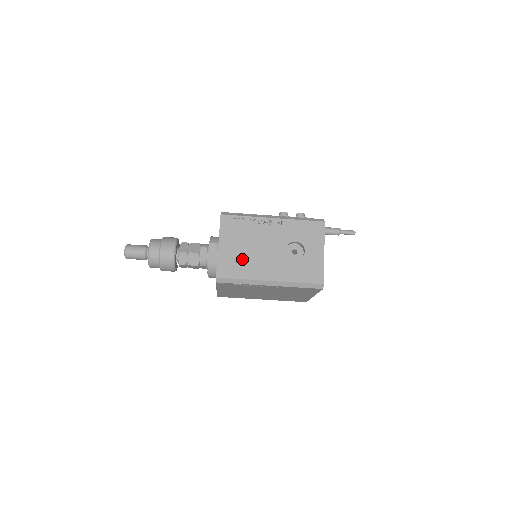
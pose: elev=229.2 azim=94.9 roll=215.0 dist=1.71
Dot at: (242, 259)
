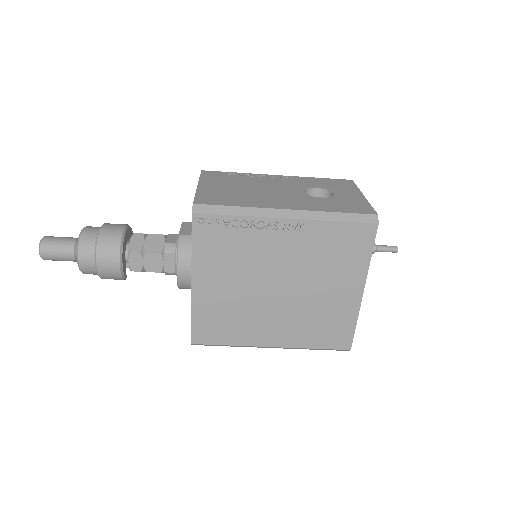
Dot at: (236, 194)
